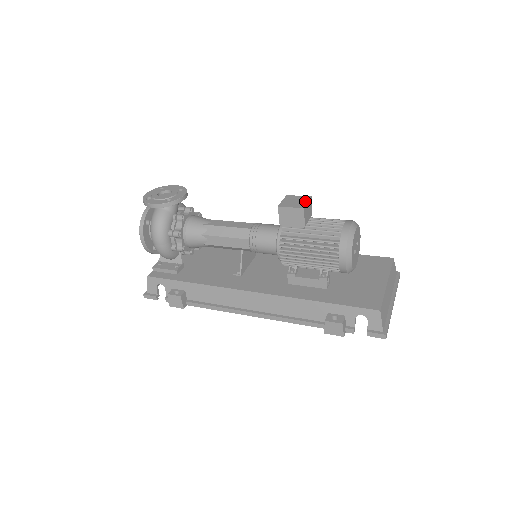
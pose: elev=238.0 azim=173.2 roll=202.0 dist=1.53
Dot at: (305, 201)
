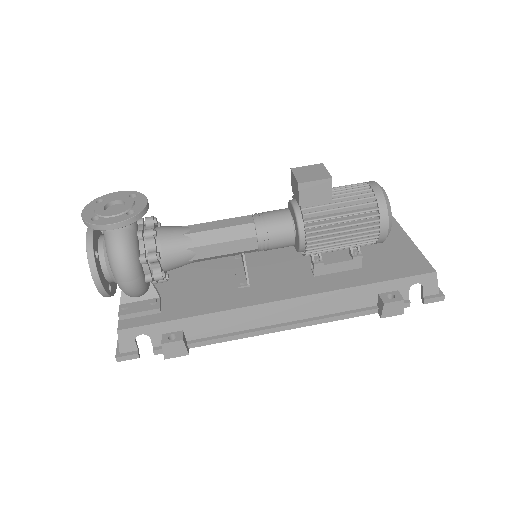
Dot at: (323, 170)
